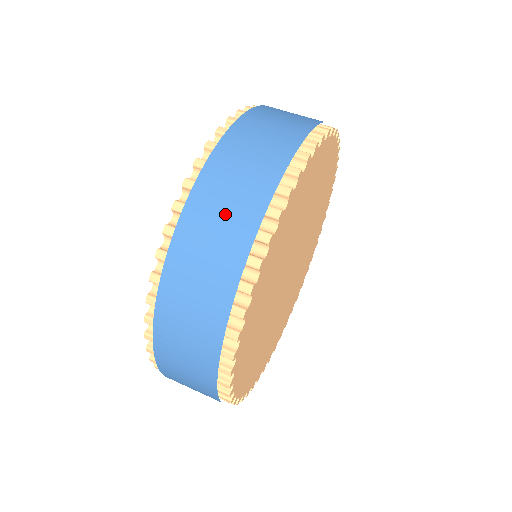
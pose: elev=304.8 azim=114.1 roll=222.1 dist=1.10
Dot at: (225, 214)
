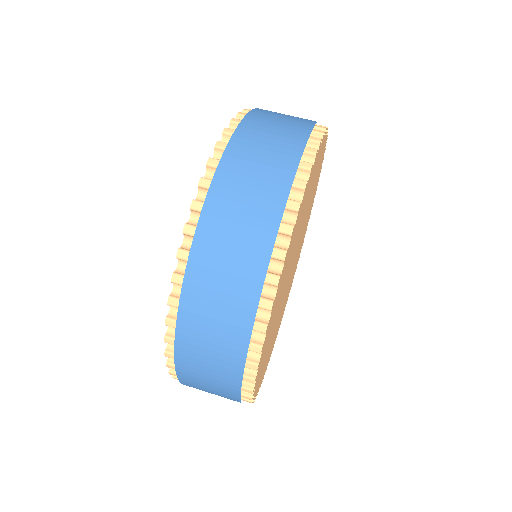
Dot at: (212, 352)
